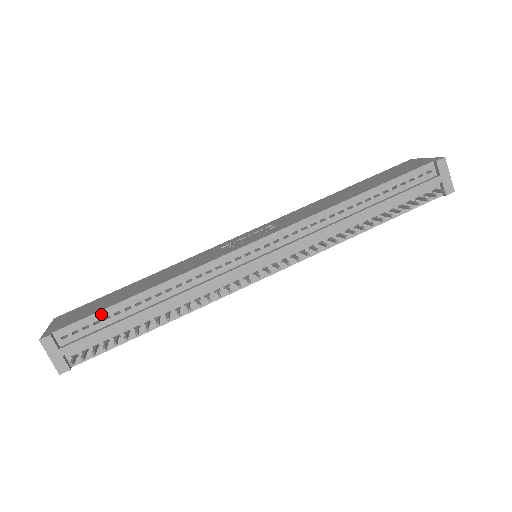
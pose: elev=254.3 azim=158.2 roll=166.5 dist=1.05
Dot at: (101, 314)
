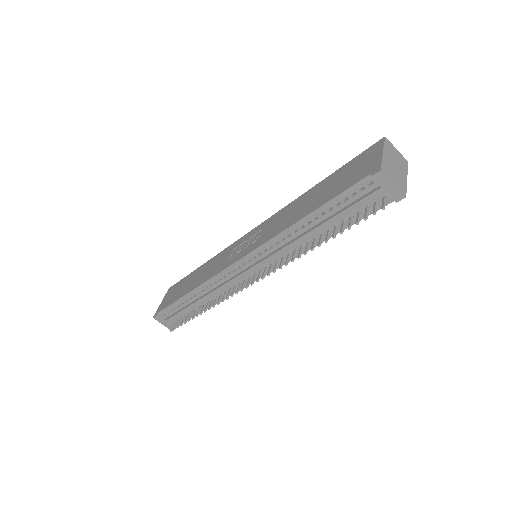
Dot at: (175, 304)
